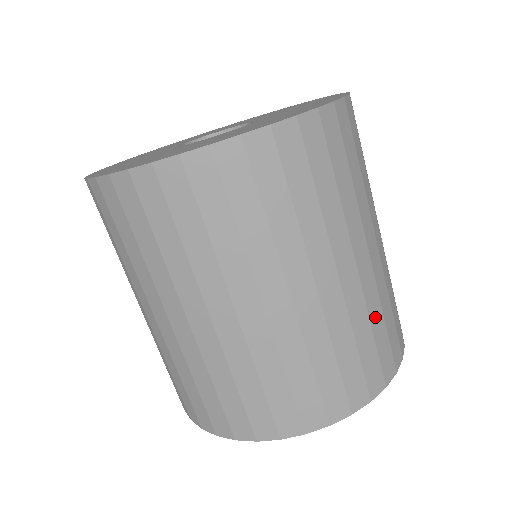
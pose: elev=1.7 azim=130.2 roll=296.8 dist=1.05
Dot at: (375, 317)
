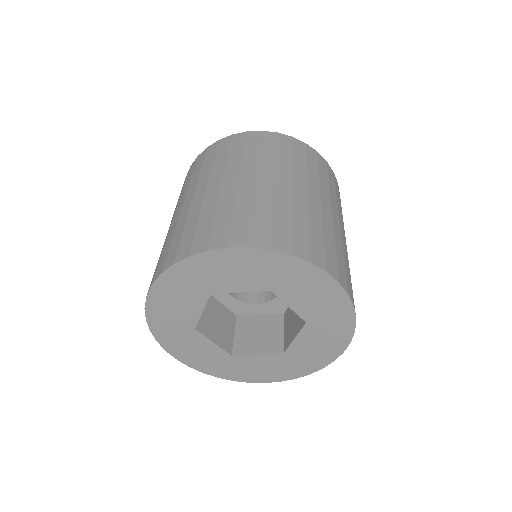
Dot at: occluded
